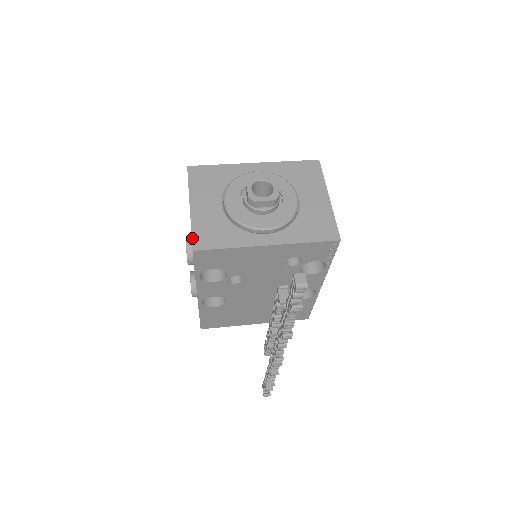
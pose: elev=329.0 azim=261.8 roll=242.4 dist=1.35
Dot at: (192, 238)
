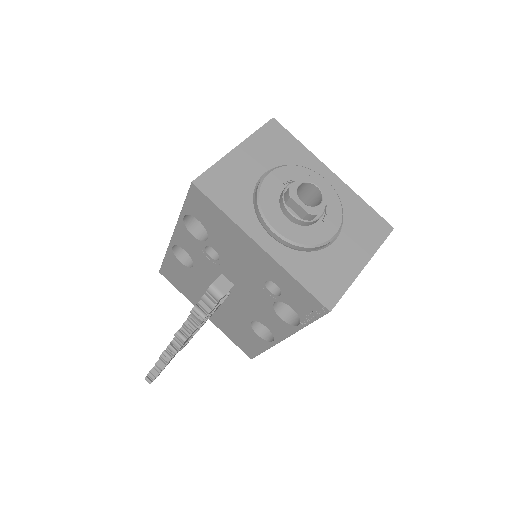
Dot at: (204, 172)
